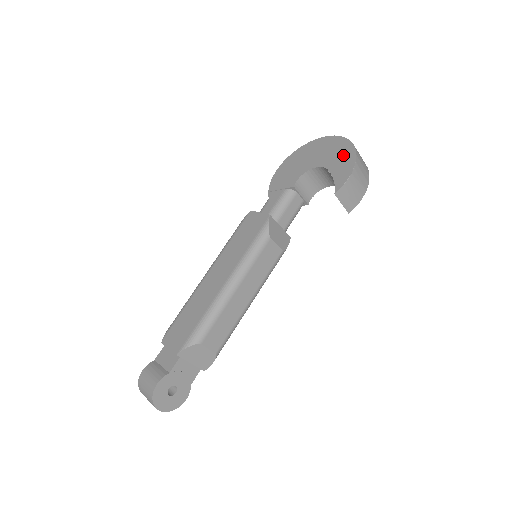
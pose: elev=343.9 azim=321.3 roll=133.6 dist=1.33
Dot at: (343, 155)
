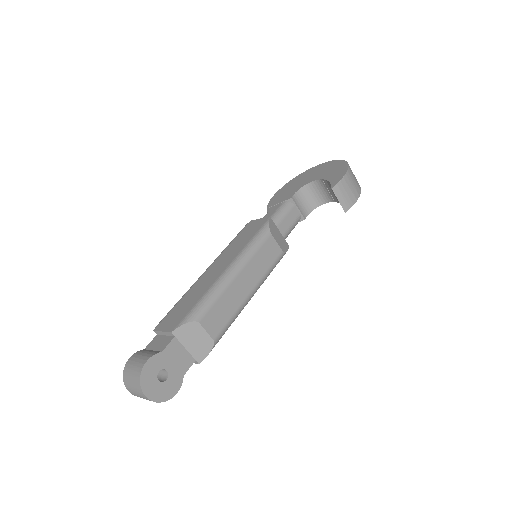
Dot at: (336, 168)
